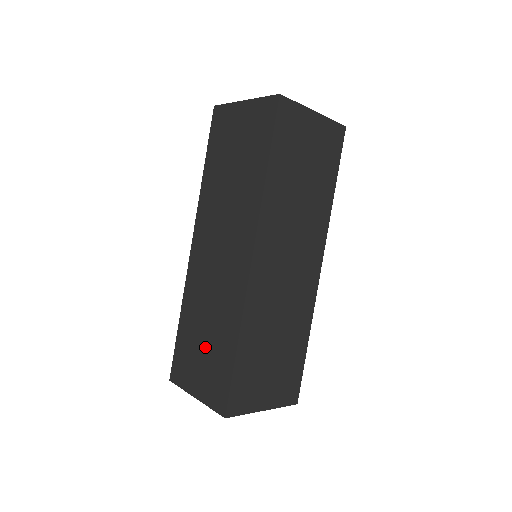
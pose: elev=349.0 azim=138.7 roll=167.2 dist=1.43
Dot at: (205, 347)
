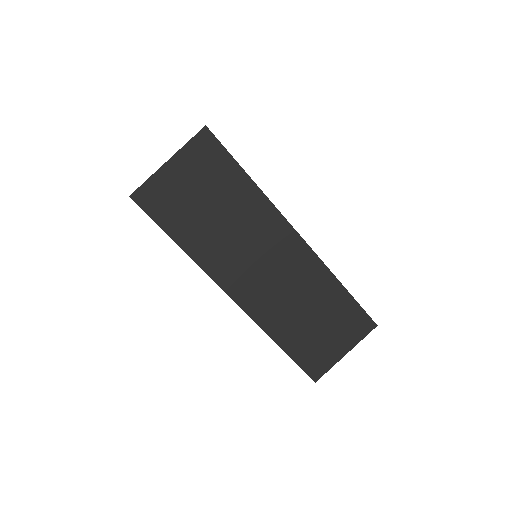
Dot at: occluded
